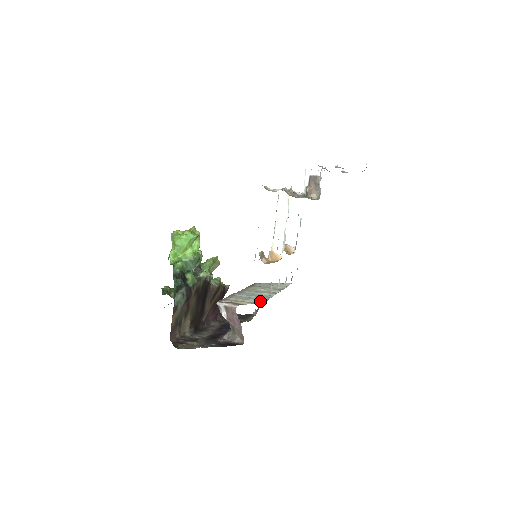
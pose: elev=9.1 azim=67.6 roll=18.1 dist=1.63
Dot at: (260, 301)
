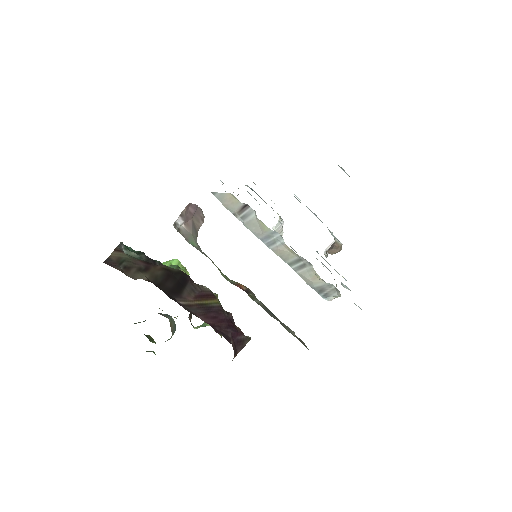
Dot at: occluded
